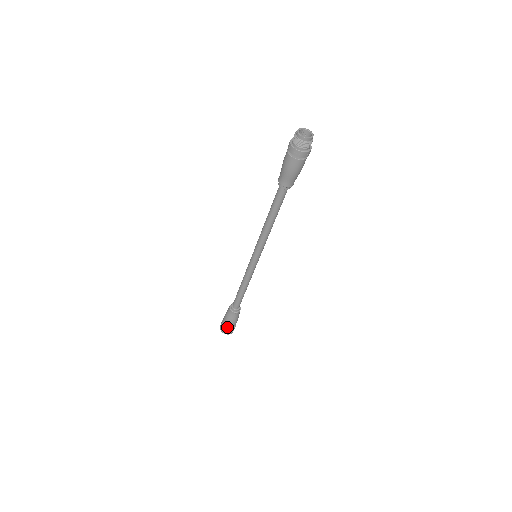
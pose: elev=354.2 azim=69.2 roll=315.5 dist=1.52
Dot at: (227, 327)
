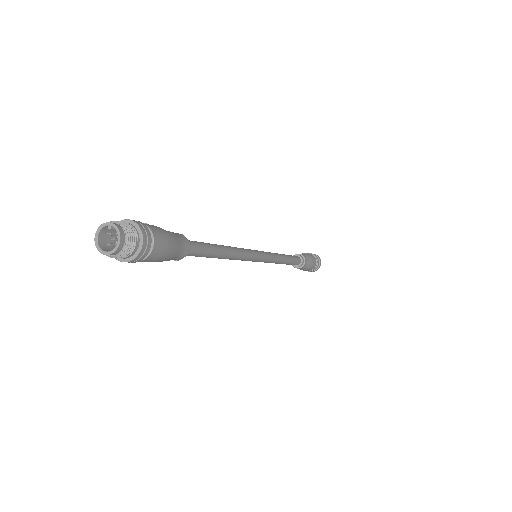
Dot at: occluded
